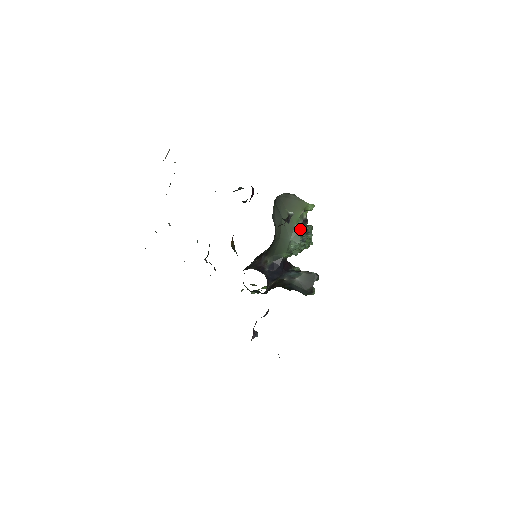
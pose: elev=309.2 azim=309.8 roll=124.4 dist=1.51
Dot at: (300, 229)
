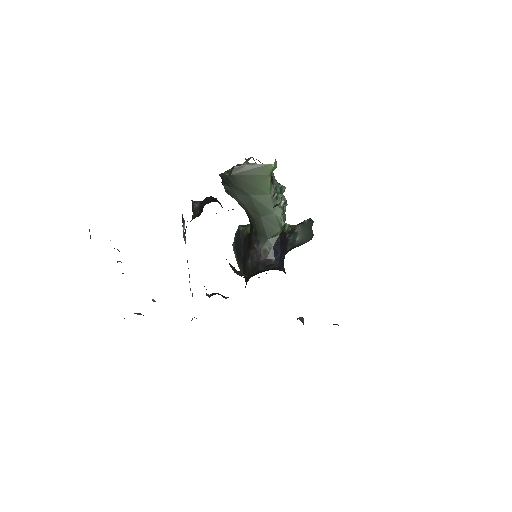
Dot at: (276, 195)
